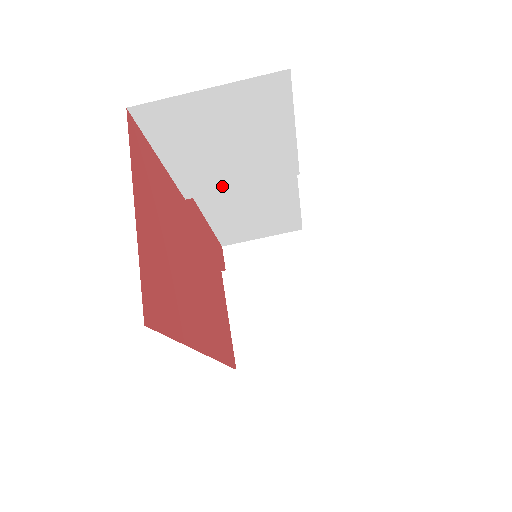
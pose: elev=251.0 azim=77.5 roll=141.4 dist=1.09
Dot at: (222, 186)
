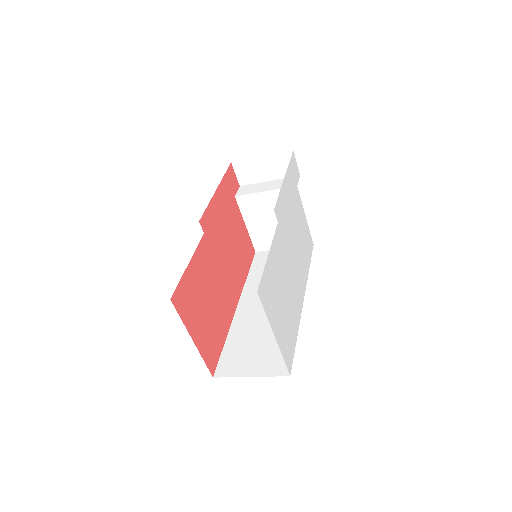
Dot at: occluded
